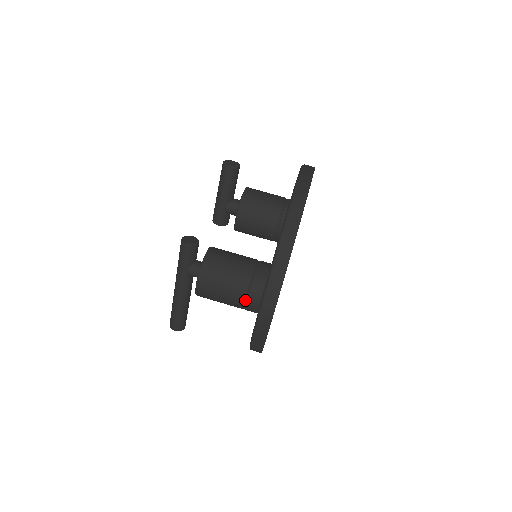
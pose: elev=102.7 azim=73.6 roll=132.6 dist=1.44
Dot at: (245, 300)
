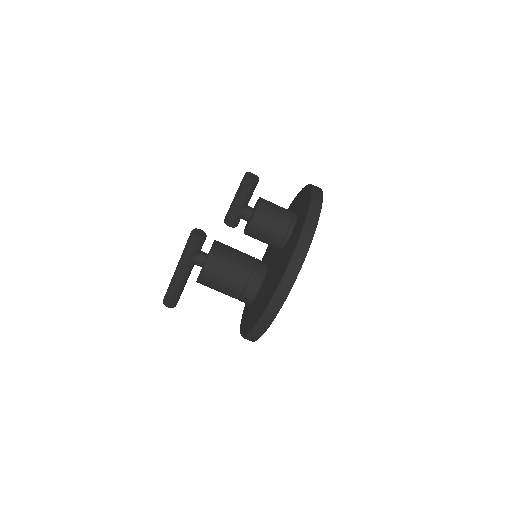
Dot at: (241, 293)
